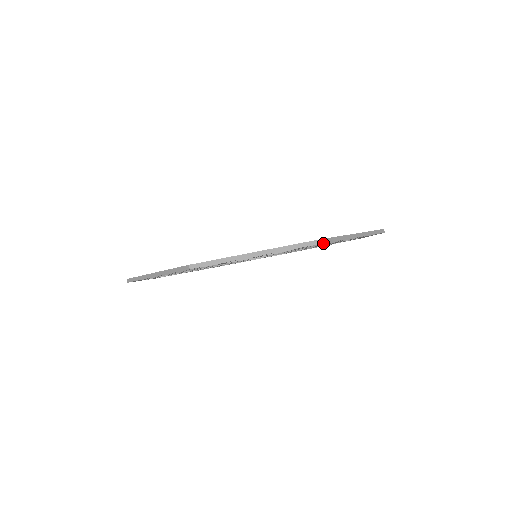
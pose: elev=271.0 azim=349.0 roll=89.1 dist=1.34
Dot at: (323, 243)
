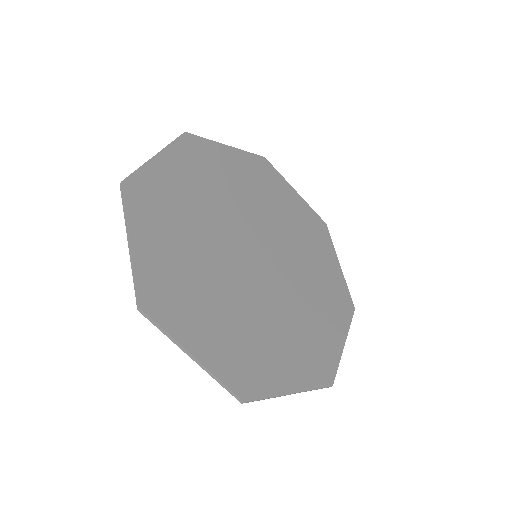
Dot at: (249, 400)
